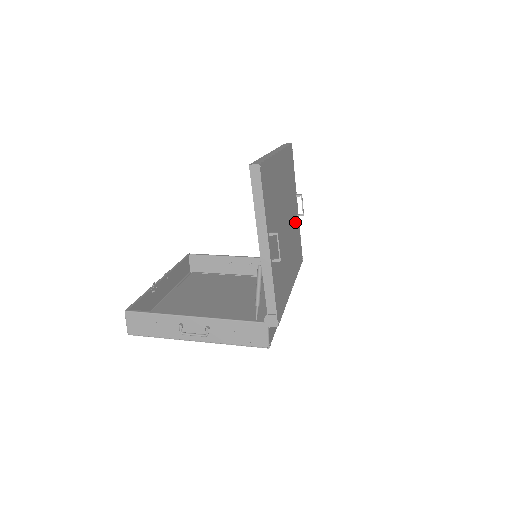
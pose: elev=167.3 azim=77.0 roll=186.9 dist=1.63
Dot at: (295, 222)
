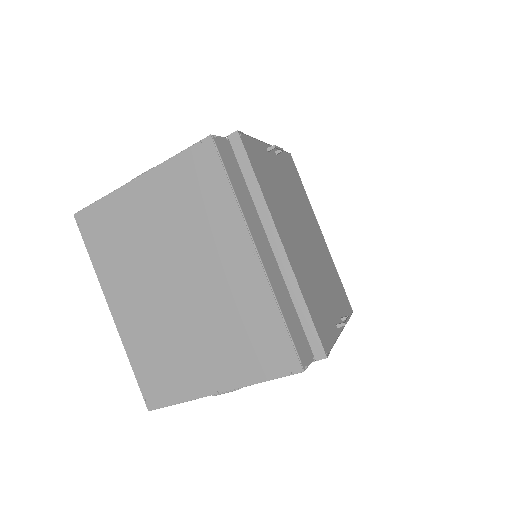
Dot at: (327, 304)
